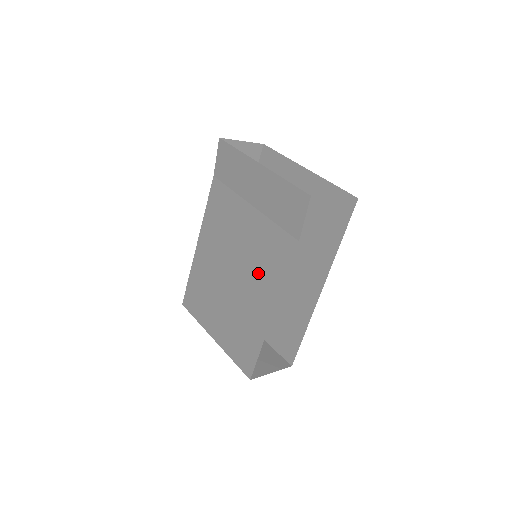
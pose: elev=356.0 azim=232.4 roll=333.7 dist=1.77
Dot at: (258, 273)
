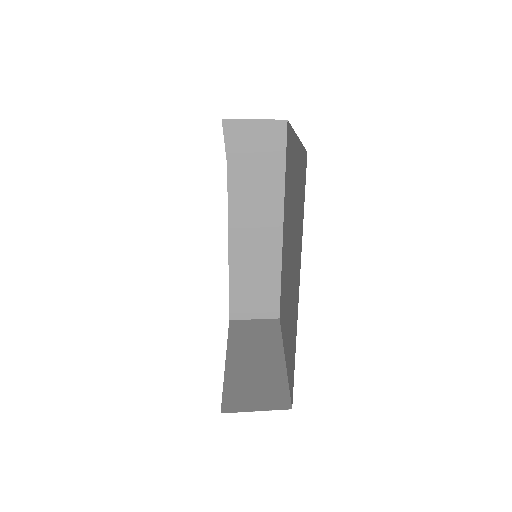
Dot at: occluded
